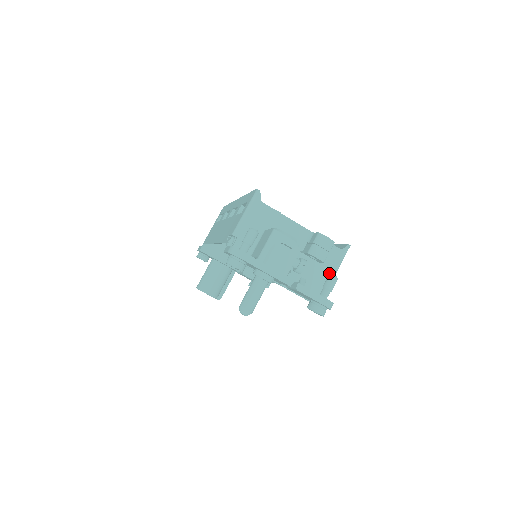
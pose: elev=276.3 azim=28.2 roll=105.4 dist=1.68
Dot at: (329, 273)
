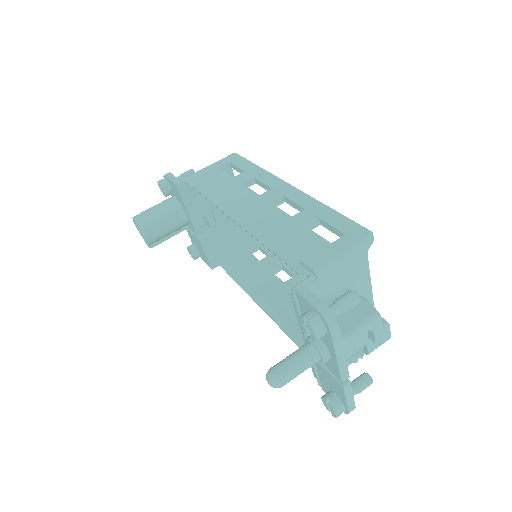
Dot at: occluded
